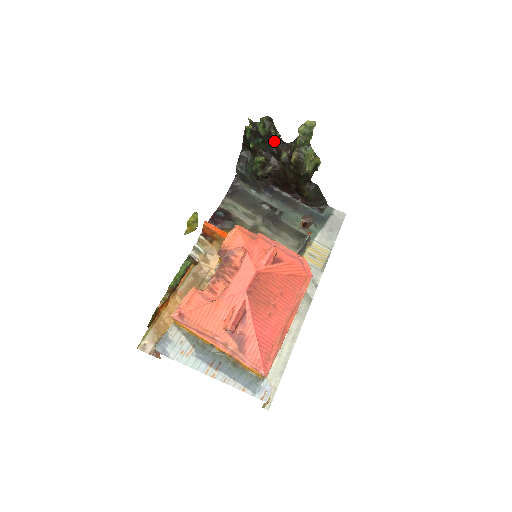
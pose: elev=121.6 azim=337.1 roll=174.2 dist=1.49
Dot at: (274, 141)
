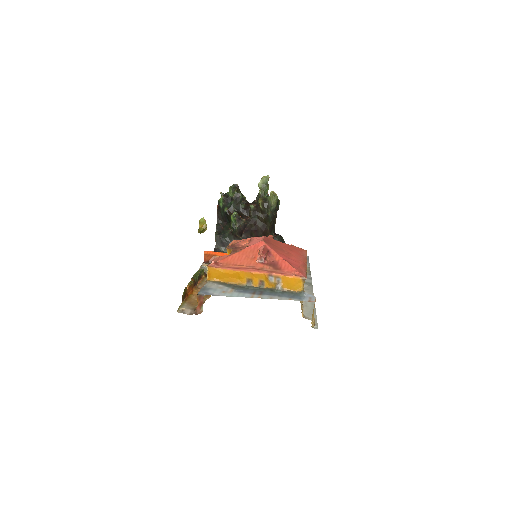
Dot at: (242, 202)
